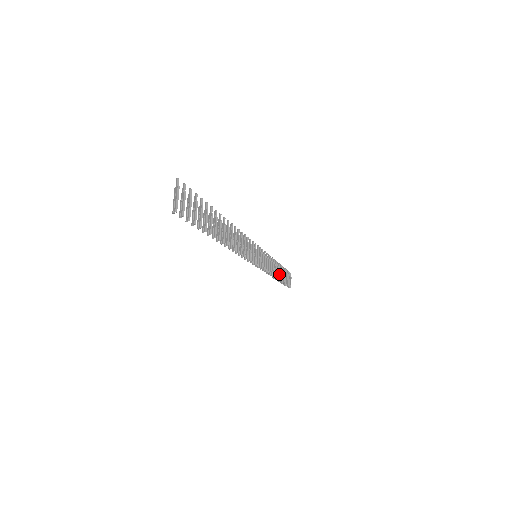
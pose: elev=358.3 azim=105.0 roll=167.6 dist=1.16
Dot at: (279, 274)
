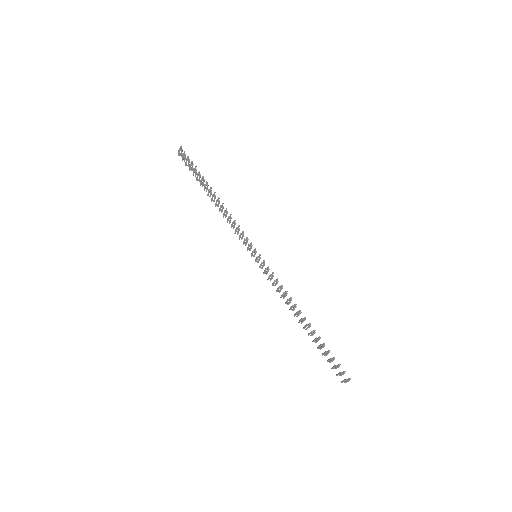
Dot at: (211, 194)
